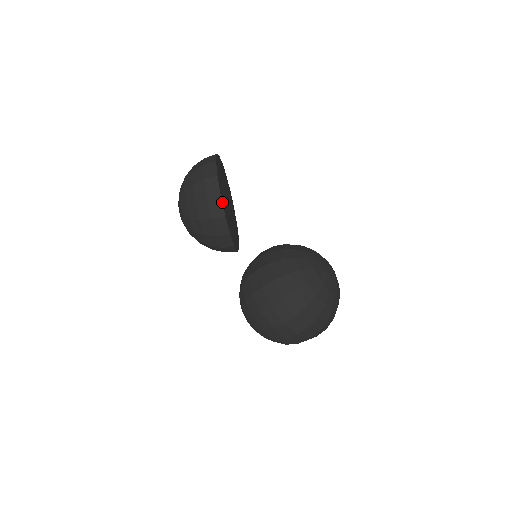
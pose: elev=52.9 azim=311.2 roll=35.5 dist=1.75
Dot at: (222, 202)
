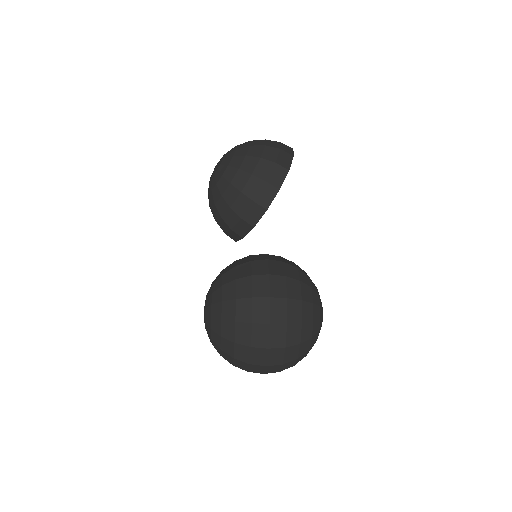
Dot at: (285, 177)
